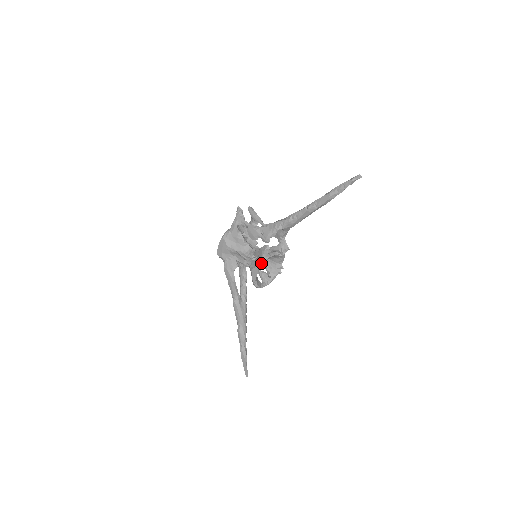
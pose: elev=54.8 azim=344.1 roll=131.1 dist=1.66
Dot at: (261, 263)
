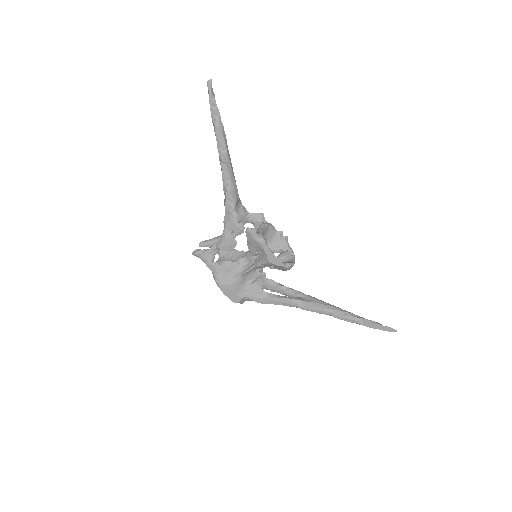
Dot at: (264, 245)
